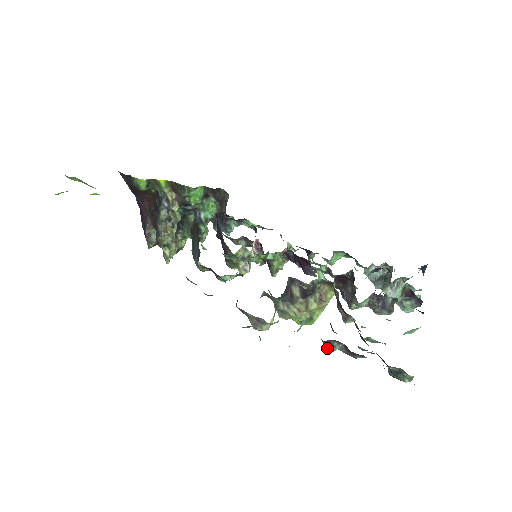
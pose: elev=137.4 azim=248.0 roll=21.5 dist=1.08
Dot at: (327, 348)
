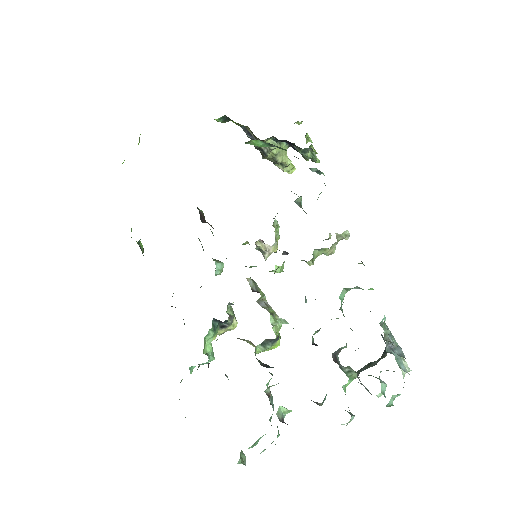
Dot at: occluded
